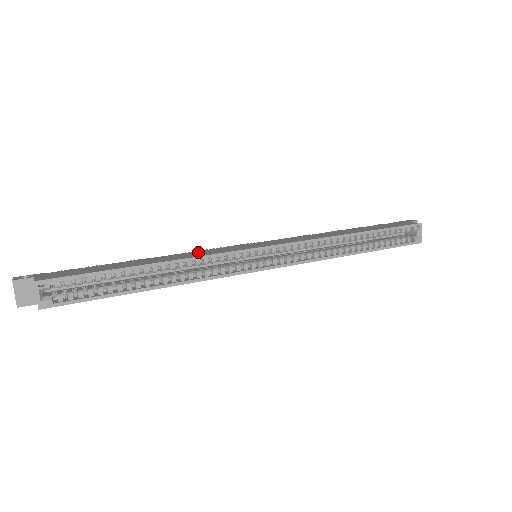
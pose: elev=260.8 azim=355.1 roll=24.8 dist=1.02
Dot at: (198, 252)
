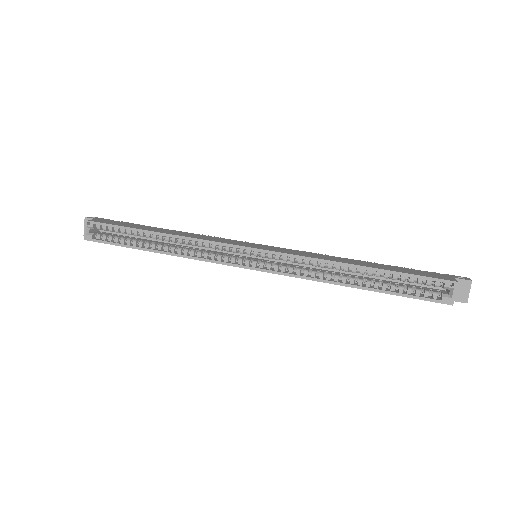
Dot at: (208, 237)
